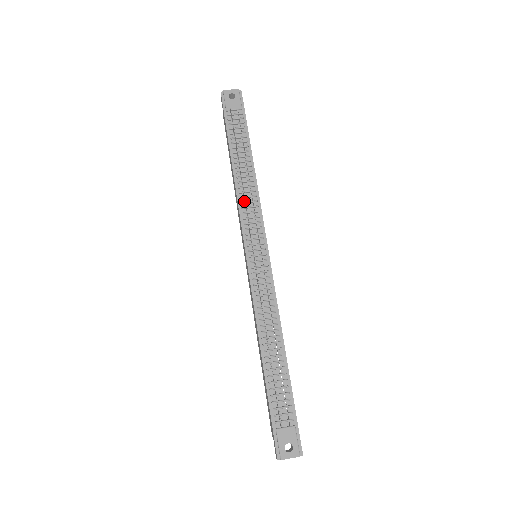
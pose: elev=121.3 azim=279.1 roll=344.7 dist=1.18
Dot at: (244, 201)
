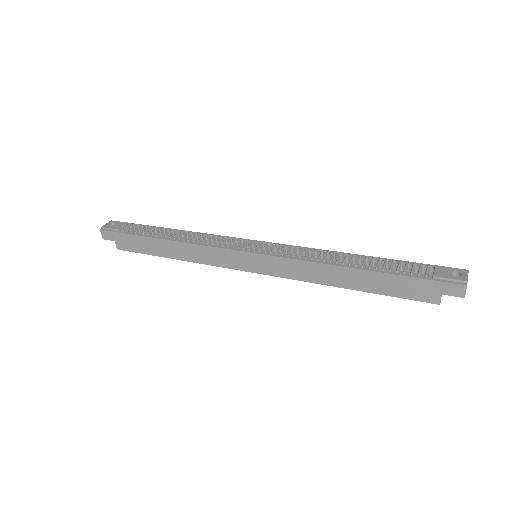
Dot at: (203, 242)
